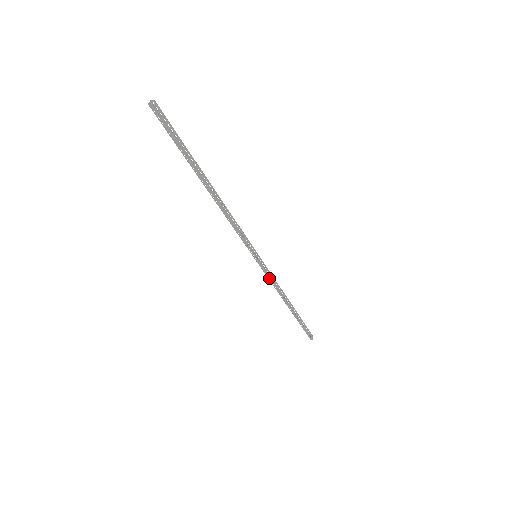
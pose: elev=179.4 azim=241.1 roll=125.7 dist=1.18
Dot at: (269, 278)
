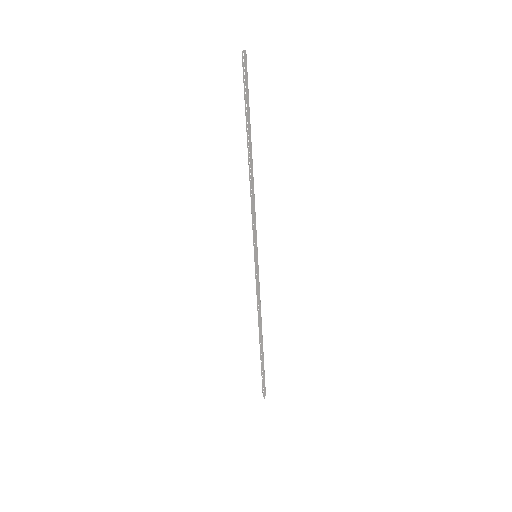
Dot at: (257, 289)
